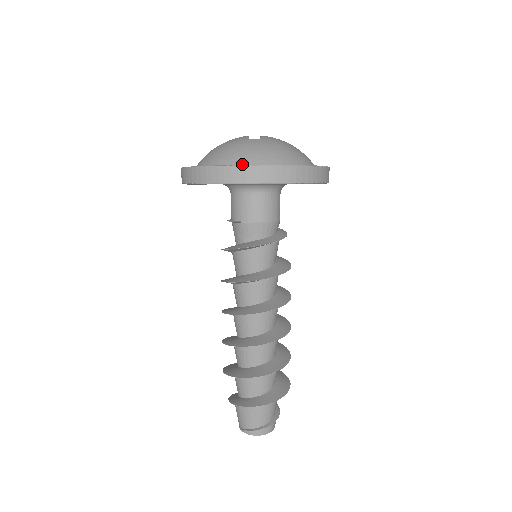
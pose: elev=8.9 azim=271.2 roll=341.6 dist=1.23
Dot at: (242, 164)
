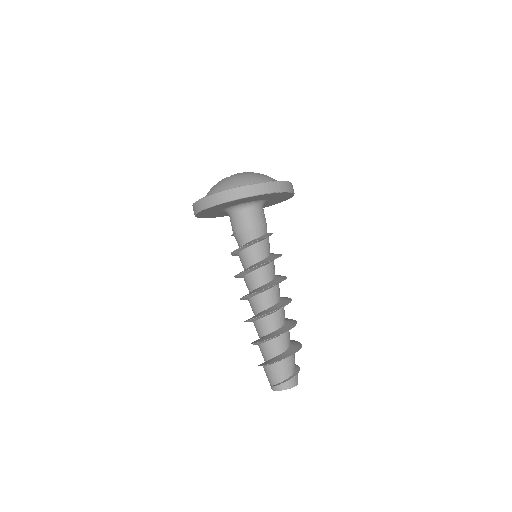
Dot at: occluded
